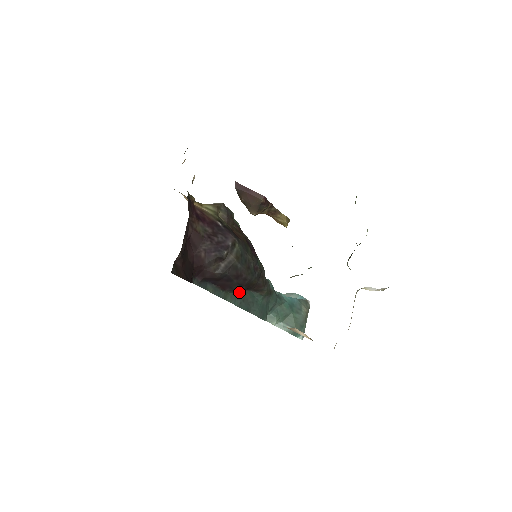
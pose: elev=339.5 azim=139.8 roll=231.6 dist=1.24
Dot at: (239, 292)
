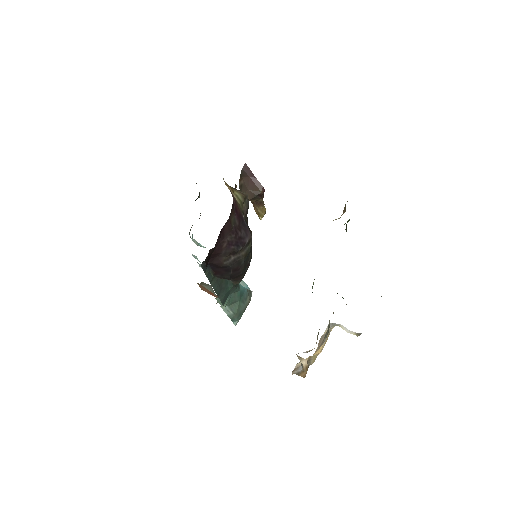
Dot at: occluded
